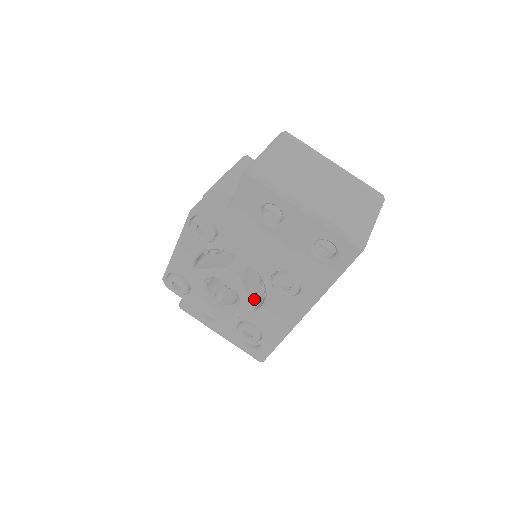
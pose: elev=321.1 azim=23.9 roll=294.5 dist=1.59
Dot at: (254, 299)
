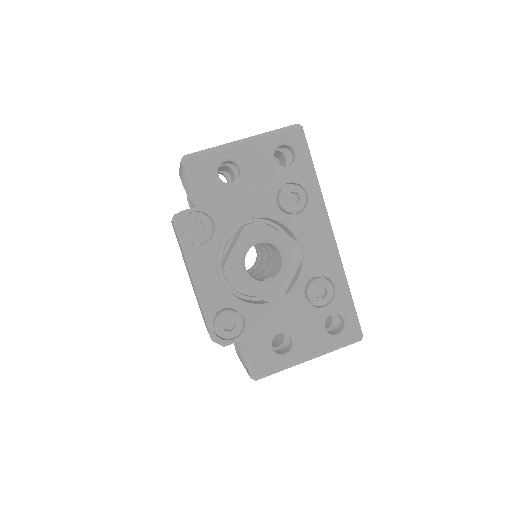
Dot at: occluded
